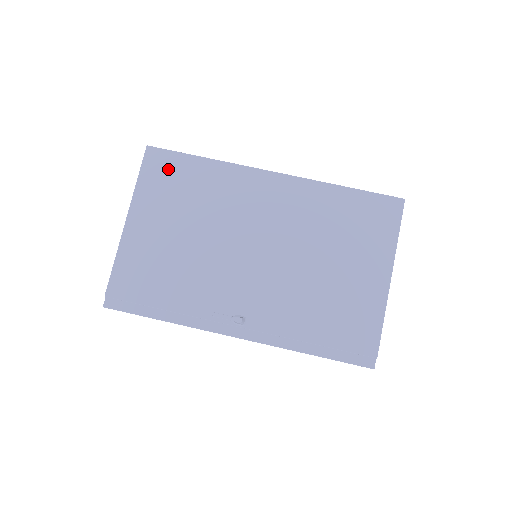
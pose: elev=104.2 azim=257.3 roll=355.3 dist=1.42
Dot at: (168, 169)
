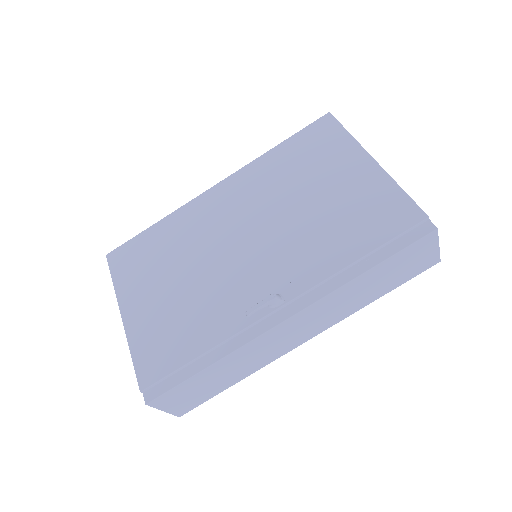
Dot at: (132, 254)
